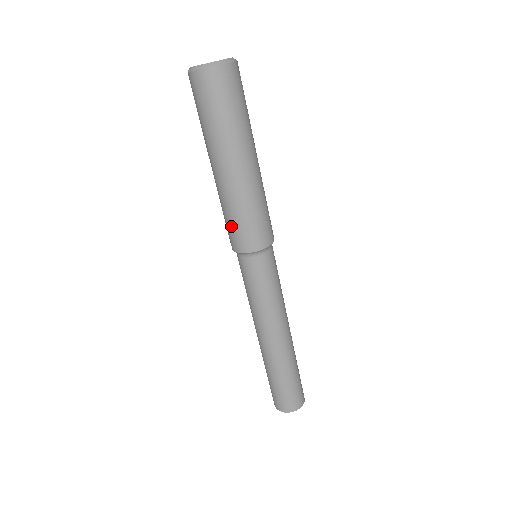
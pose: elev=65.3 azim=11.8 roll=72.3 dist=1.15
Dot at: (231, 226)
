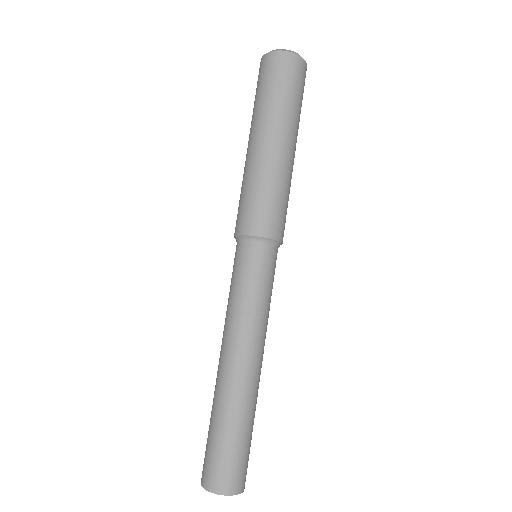
Dot at: (246, 203)
